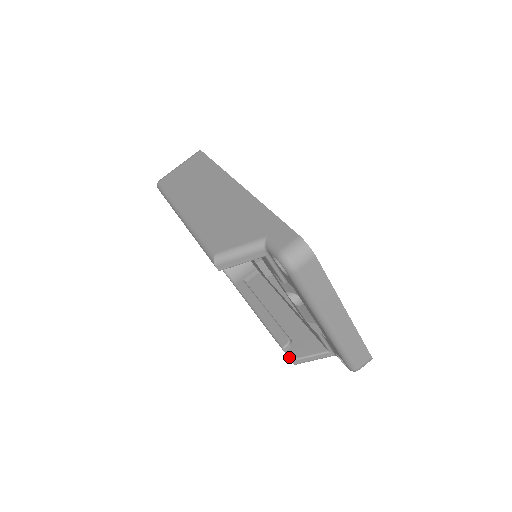
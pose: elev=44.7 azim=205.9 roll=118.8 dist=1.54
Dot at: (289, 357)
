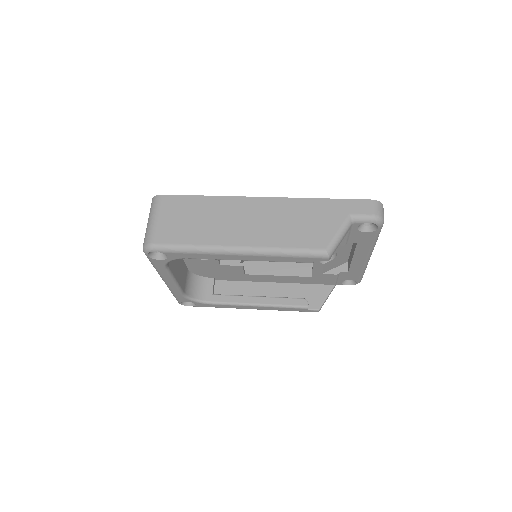
Dot at: (315, 310)
